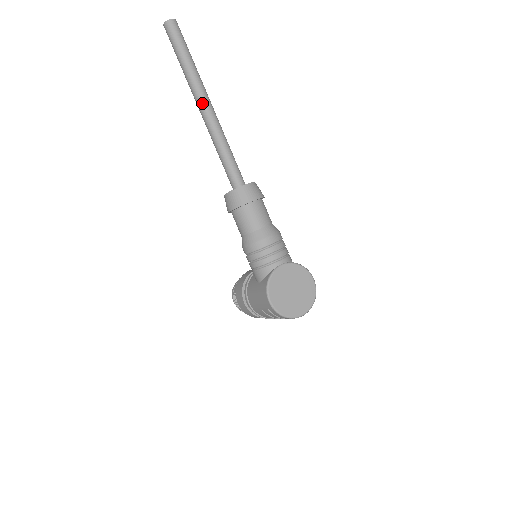
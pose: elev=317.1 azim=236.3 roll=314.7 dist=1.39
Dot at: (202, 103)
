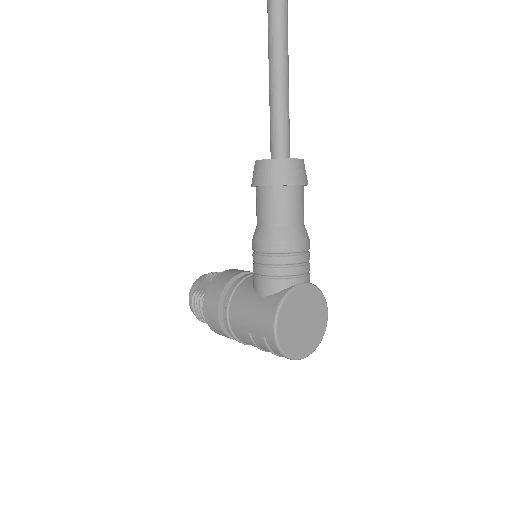
Dot at: (279, 20)
